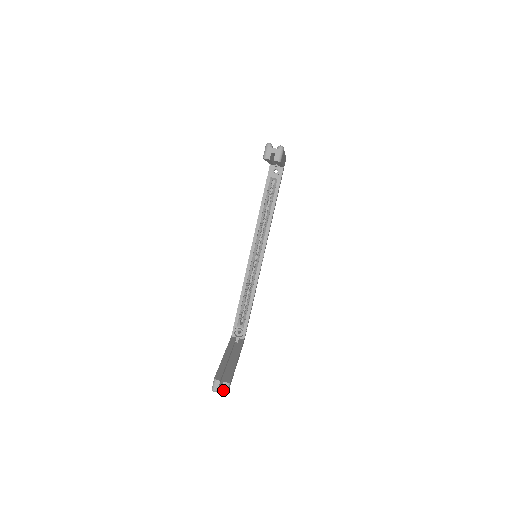
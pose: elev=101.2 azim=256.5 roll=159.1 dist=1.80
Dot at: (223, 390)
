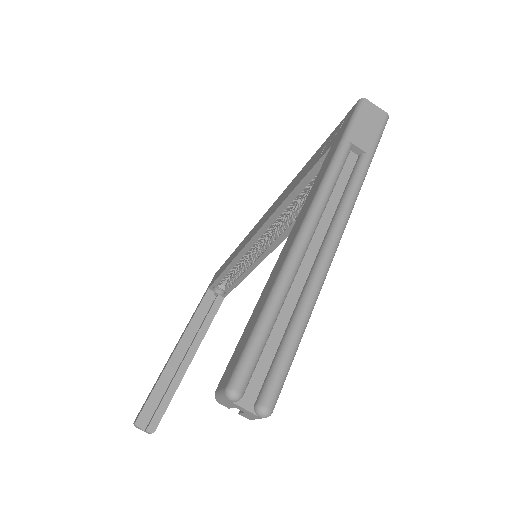
Dot at: occluded
